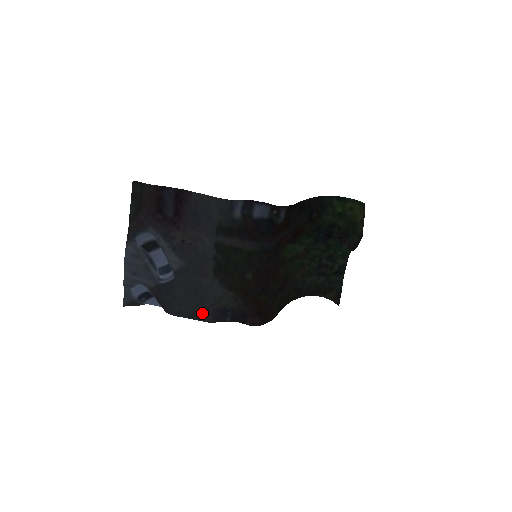
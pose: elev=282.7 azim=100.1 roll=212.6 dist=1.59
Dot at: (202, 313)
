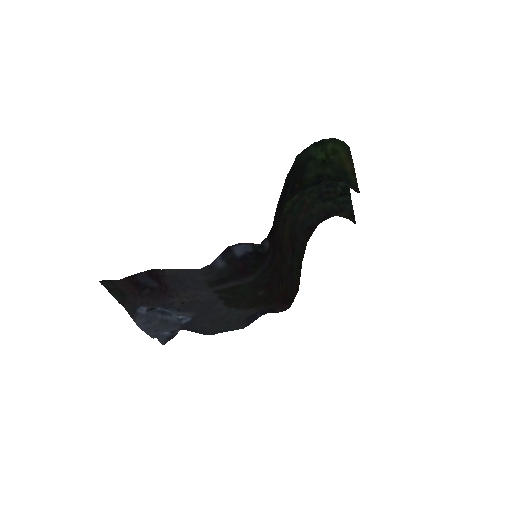
Dot at: (234, 326)
